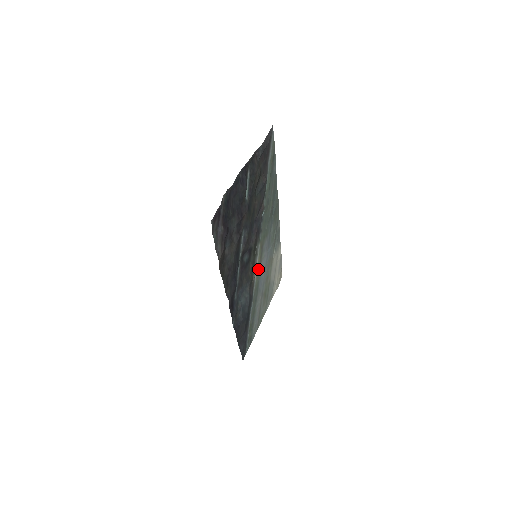
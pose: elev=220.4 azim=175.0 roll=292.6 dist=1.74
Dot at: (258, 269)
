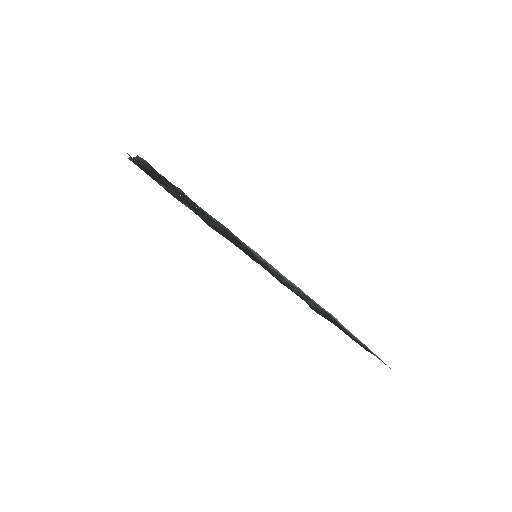
Dot at: occluded
